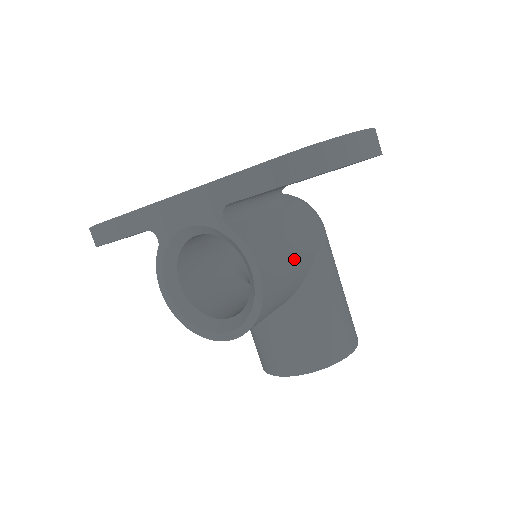
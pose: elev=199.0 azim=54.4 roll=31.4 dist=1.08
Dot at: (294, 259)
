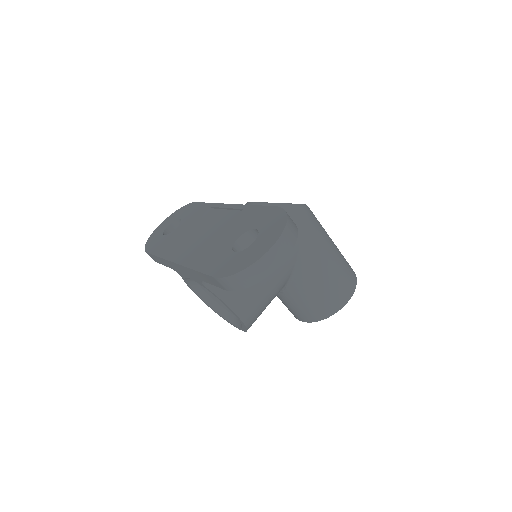
Dot at: (270, 280)
